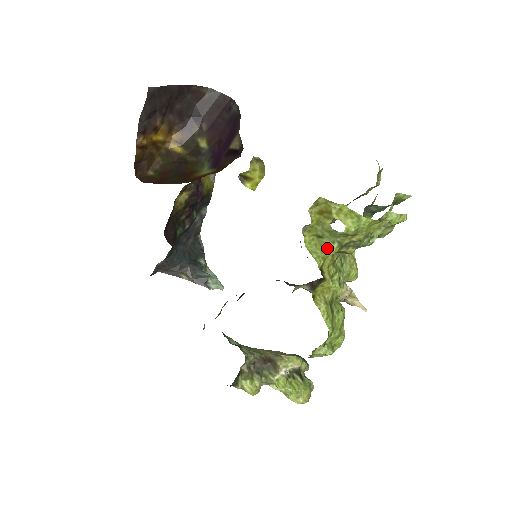
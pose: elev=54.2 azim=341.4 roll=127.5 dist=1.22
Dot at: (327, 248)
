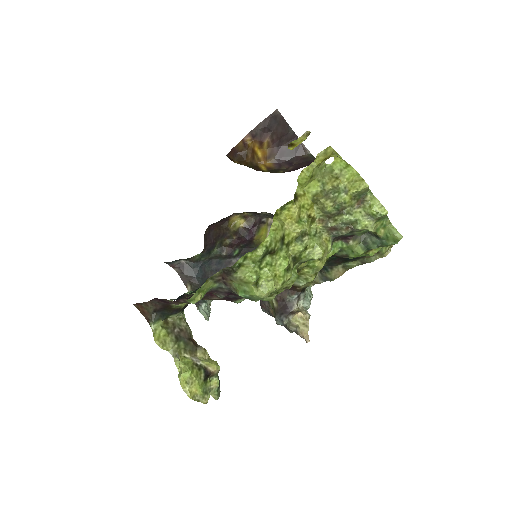
Dot at: (312, 182)
